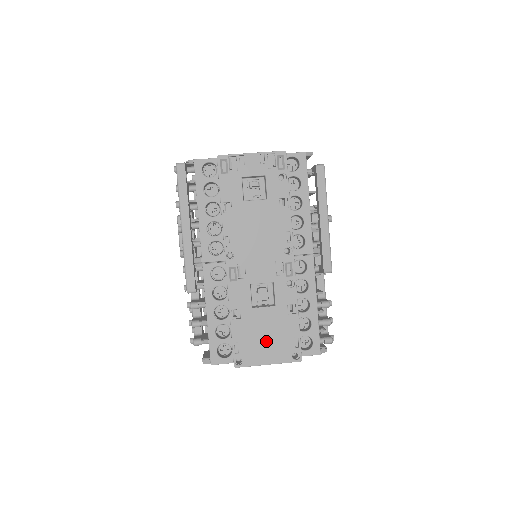
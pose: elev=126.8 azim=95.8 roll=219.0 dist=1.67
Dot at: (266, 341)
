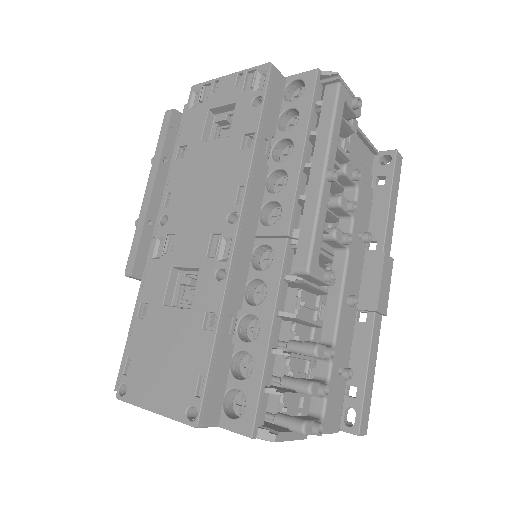
Dot at: (162, 367)
